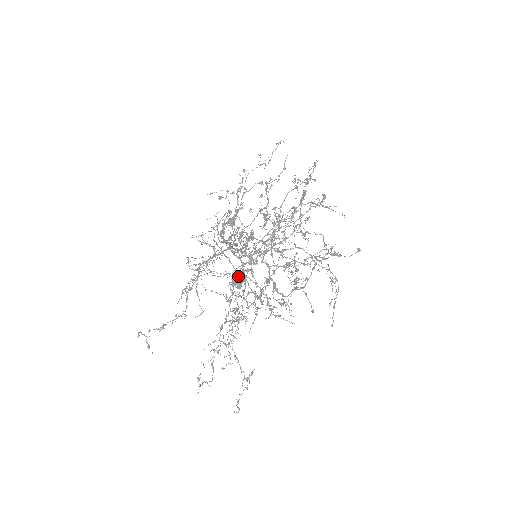
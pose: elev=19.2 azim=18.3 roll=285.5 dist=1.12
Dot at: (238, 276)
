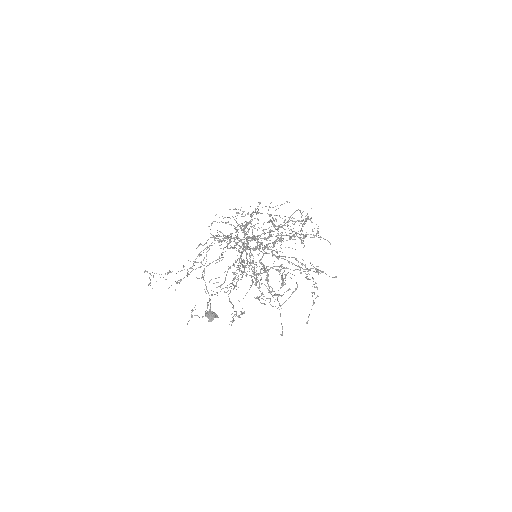
Dot at: (212, 311)
